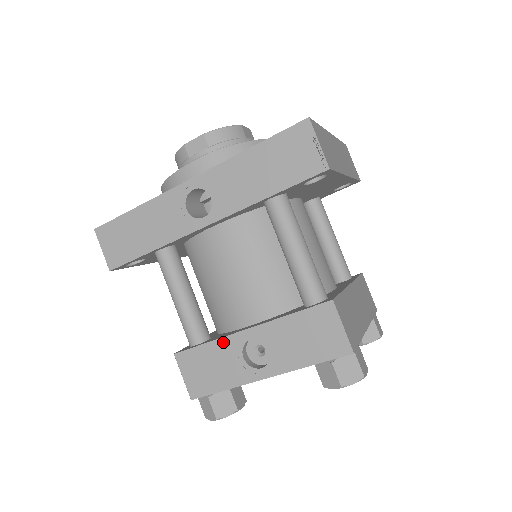
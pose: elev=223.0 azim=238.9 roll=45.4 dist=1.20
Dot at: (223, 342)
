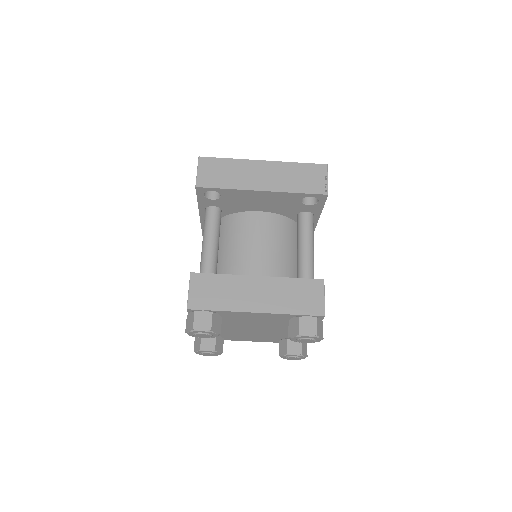
Dot at: occluded
